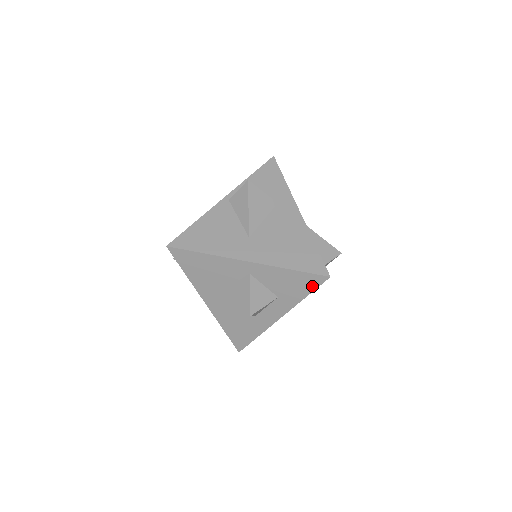
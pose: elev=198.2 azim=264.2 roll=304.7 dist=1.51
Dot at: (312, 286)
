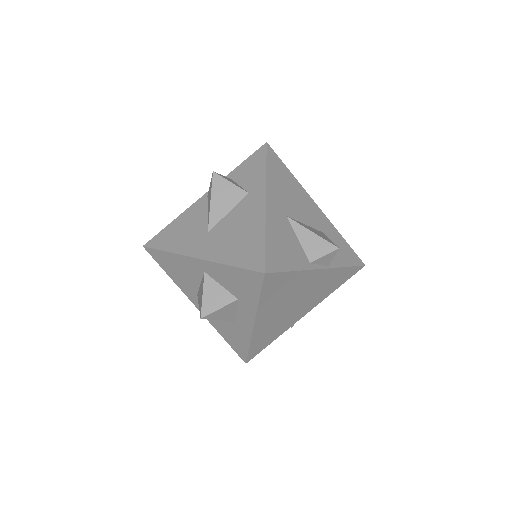
Dot at: (257, 285)
